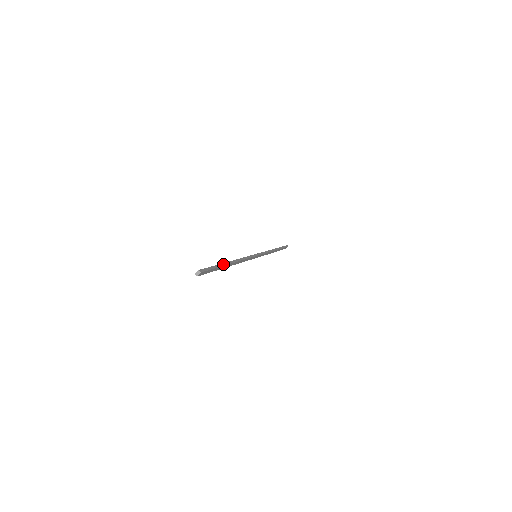
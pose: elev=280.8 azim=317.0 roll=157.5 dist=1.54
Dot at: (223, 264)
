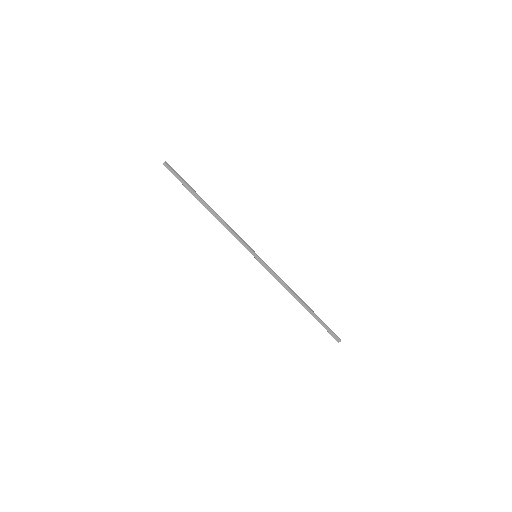
Dot at: (196, 193)
